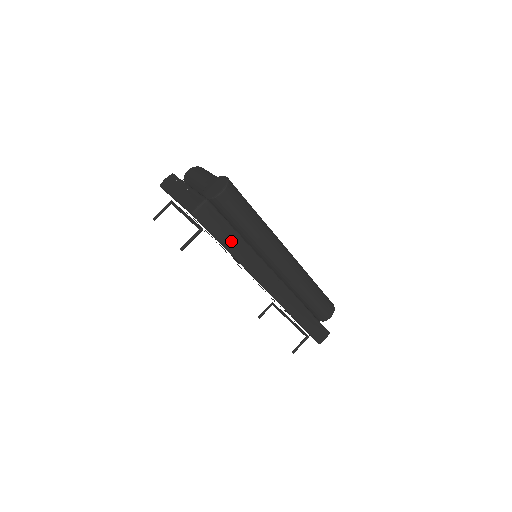
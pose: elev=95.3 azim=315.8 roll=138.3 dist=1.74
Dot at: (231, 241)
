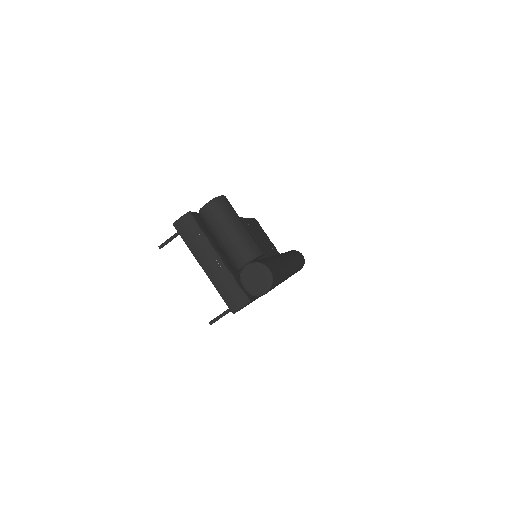
Dot at: occluded
